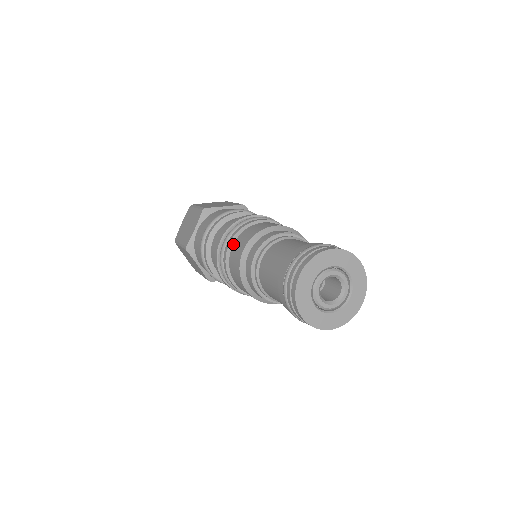
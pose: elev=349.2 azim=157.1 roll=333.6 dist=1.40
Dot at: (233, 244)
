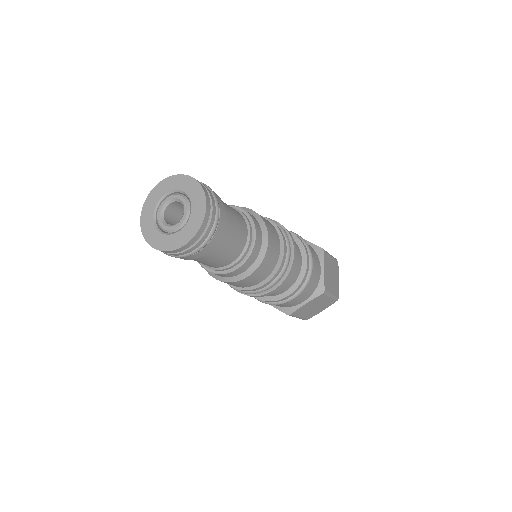
Dot at: occluded
